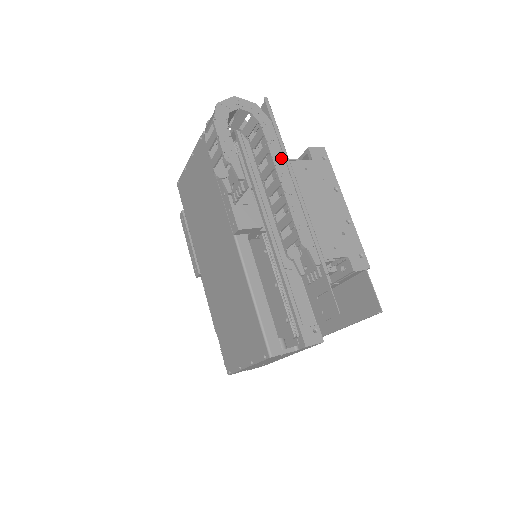
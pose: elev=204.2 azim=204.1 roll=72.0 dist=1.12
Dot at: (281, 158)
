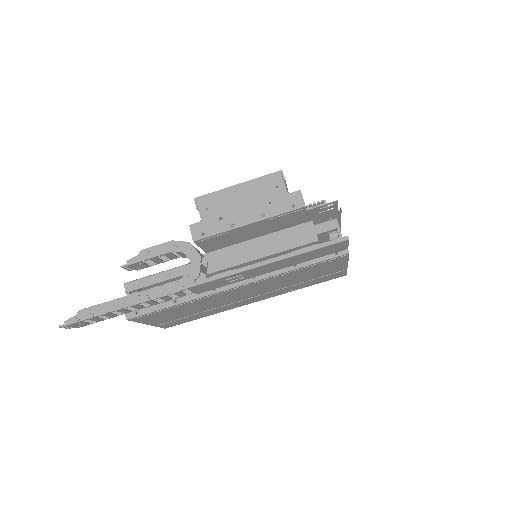
Dot at: occluded
